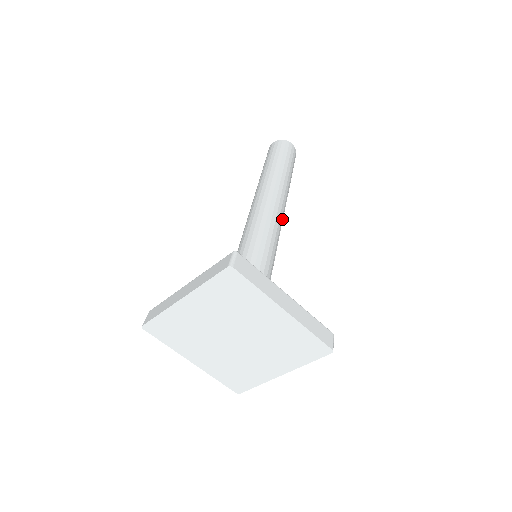
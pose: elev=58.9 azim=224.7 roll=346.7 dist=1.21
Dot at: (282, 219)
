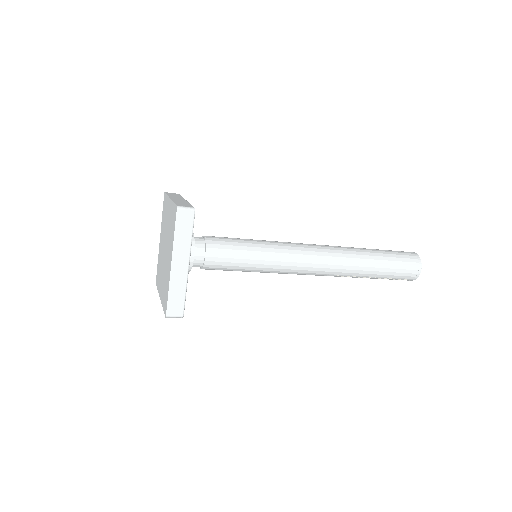
Dot at: (308, 272)
